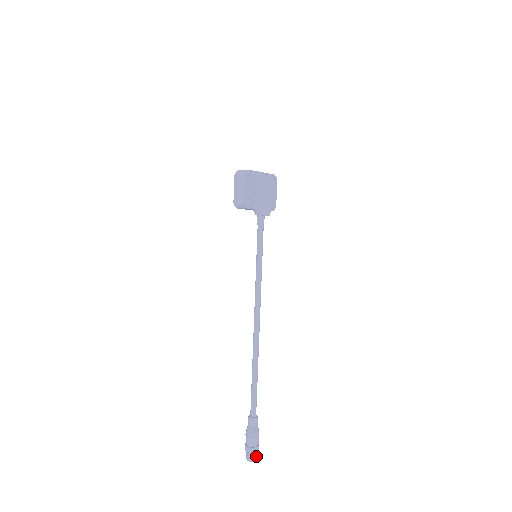
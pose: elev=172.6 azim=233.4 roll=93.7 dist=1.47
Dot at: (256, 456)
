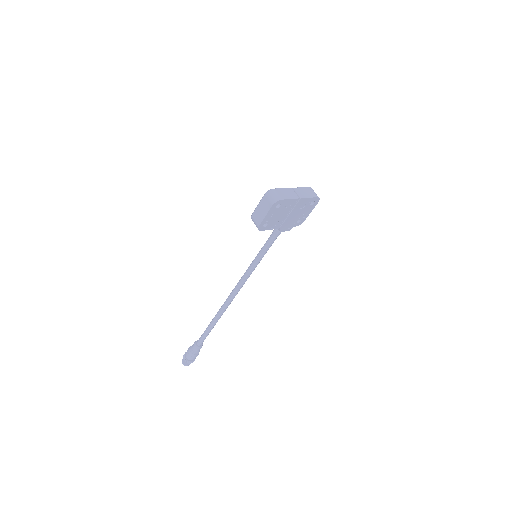
Dot at: (189, 364)
